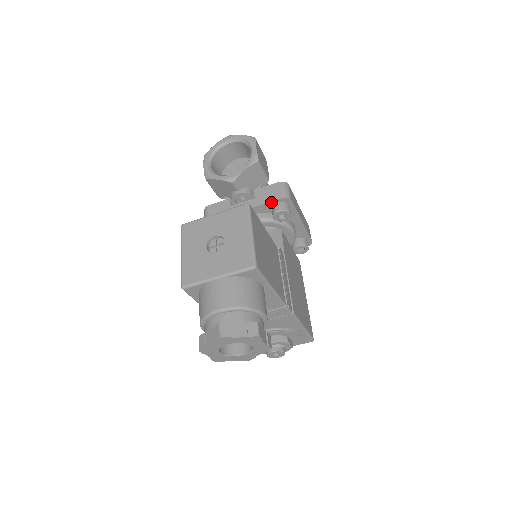
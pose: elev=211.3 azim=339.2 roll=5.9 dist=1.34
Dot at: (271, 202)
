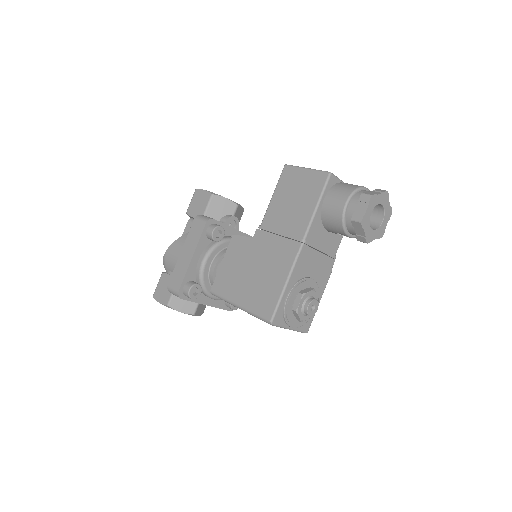
Dot at: (252, 237)
